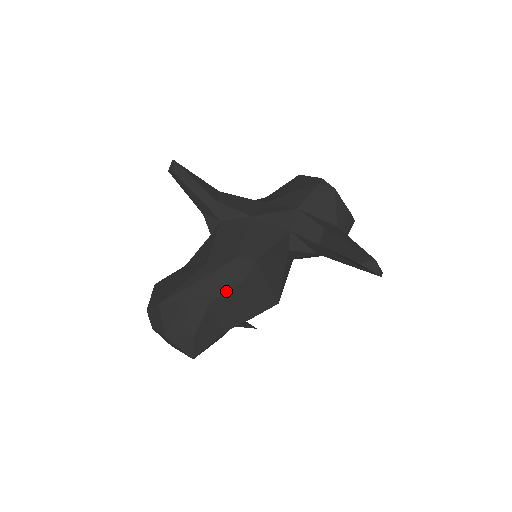
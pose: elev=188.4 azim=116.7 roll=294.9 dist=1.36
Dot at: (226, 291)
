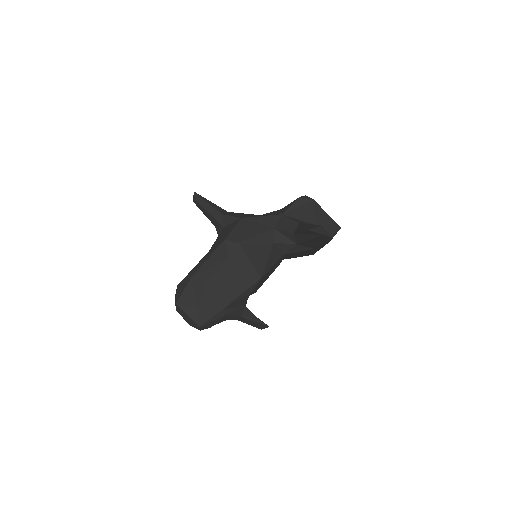
Dot at: (218, 267)
